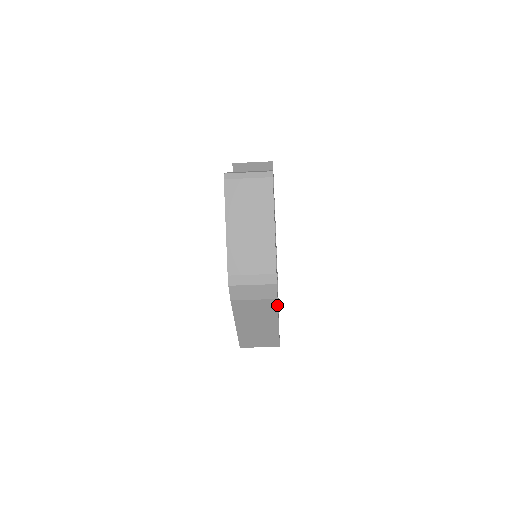
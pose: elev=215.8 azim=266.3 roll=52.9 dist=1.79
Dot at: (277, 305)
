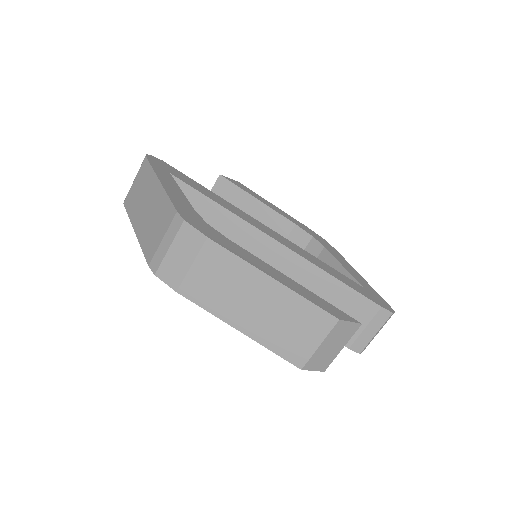
Dot at: (222, 248)
